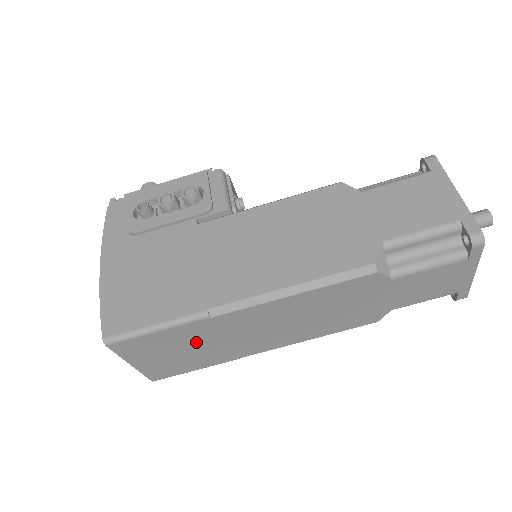
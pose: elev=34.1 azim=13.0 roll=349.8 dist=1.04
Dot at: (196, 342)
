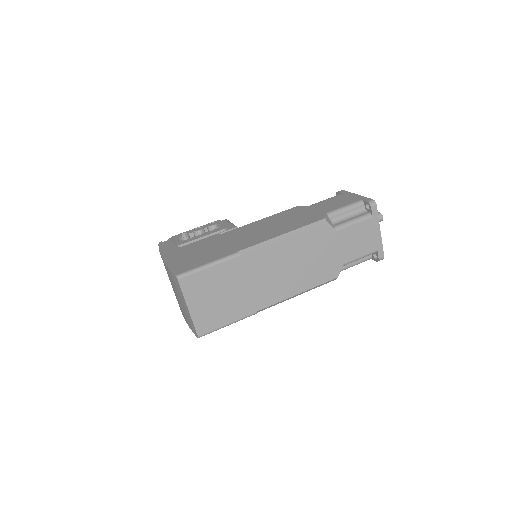
Dot at: (231, 284)
